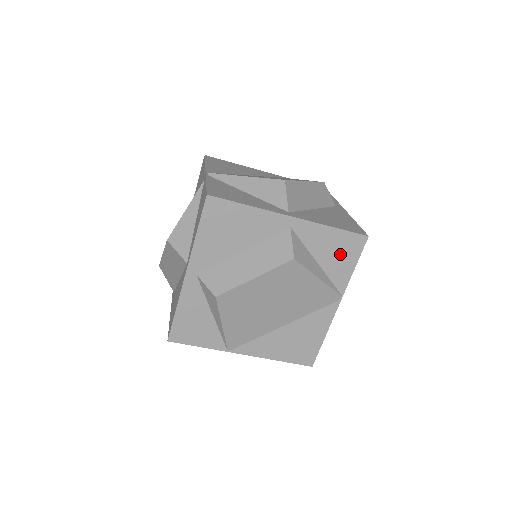
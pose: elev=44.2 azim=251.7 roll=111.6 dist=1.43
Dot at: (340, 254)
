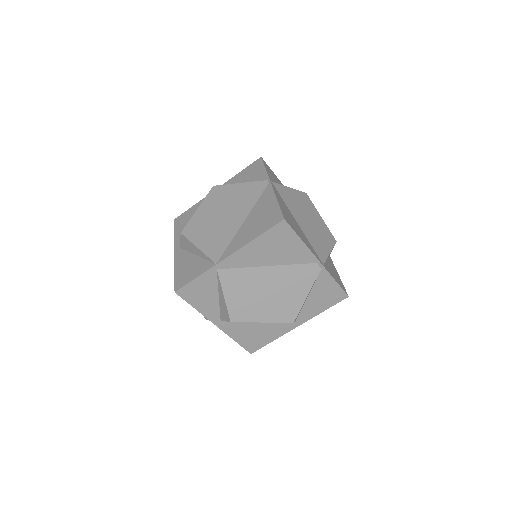
Dot at: (252, 174)
